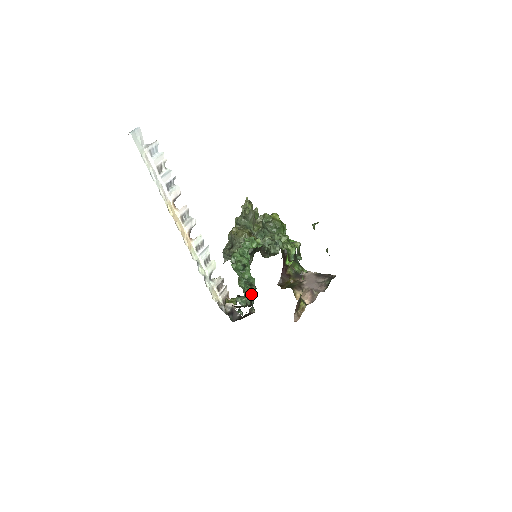
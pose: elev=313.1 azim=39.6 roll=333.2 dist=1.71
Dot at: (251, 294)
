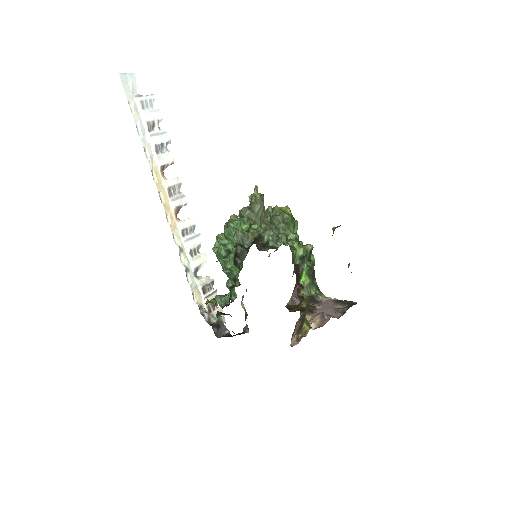
Dot at: (231, 289)
